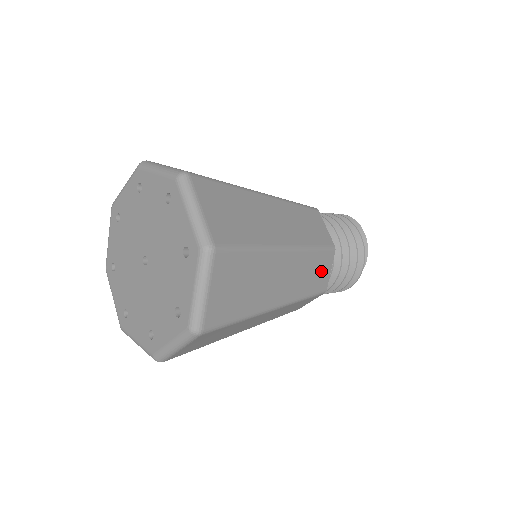
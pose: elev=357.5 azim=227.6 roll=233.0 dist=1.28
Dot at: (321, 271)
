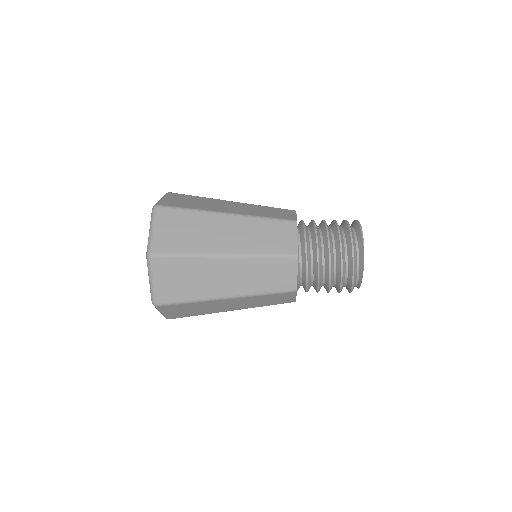
Dot at: (282, 298)
